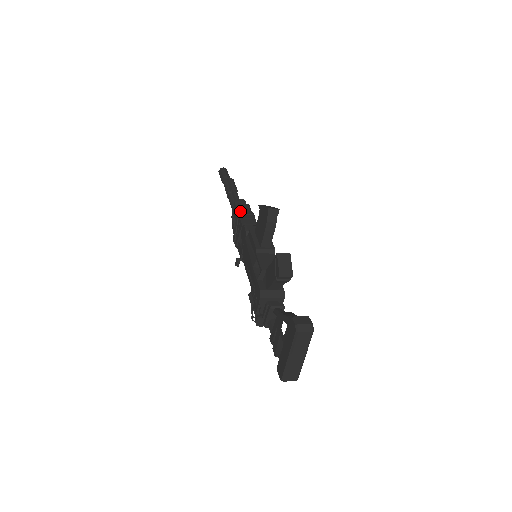
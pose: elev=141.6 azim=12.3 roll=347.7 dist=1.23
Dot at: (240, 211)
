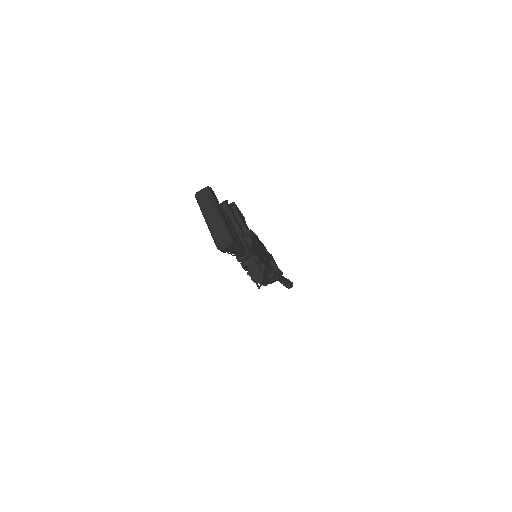
Dot at: occluded
